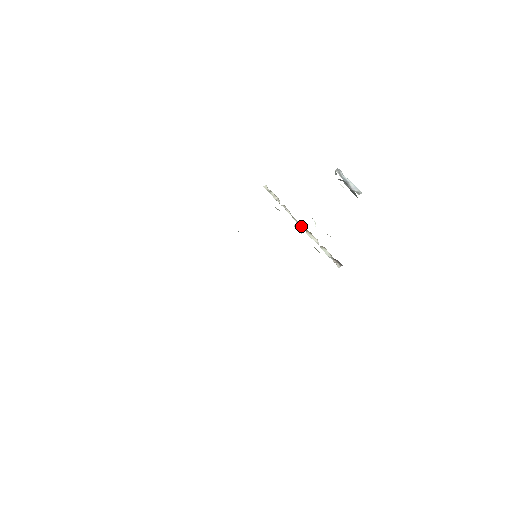
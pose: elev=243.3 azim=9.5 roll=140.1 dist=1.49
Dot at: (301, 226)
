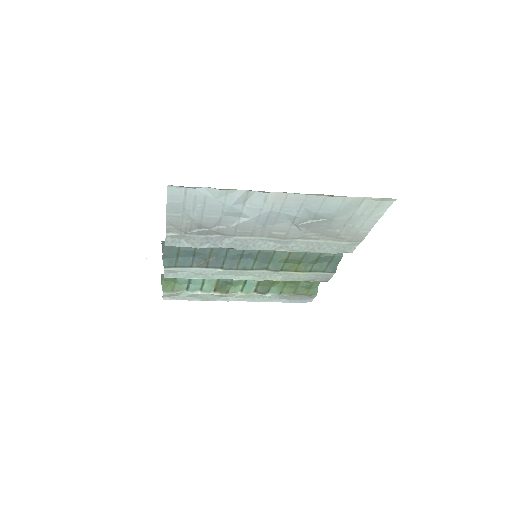
Dot at: occluded
